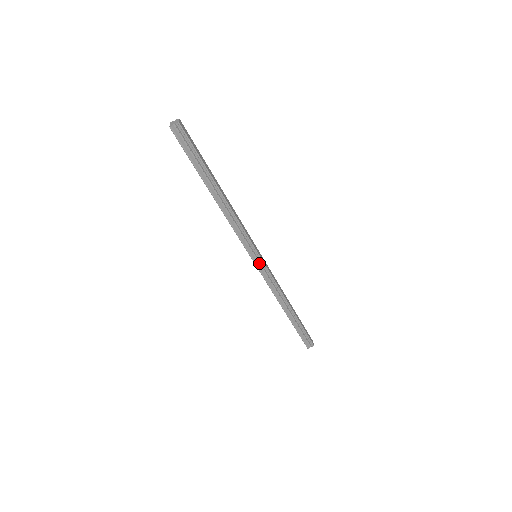
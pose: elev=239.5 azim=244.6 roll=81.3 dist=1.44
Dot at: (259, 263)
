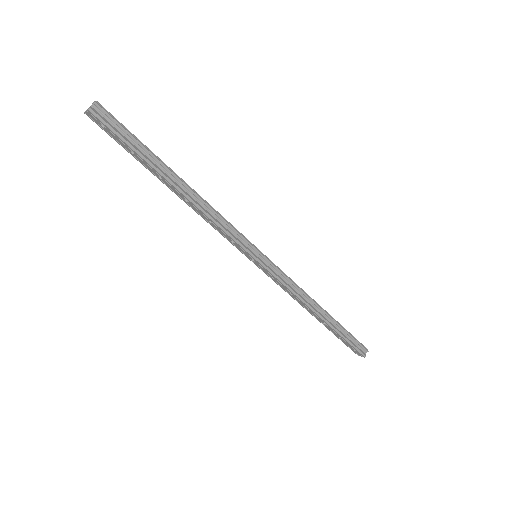
Dot at: (264, 262)
